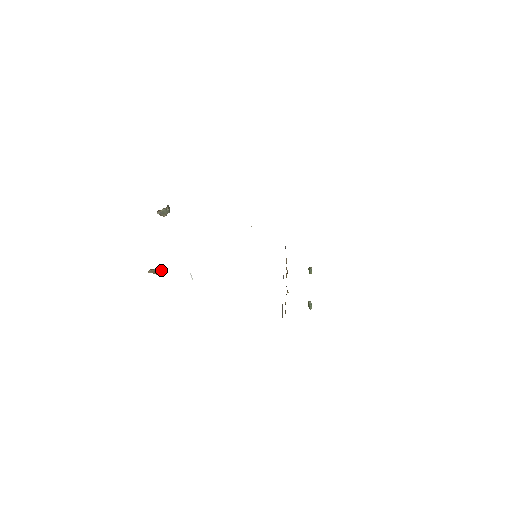
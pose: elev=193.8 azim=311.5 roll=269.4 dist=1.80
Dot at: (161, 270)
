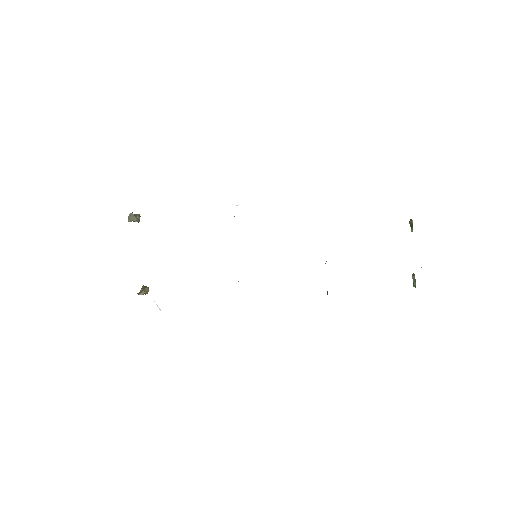
Dot at: (141, 294)
